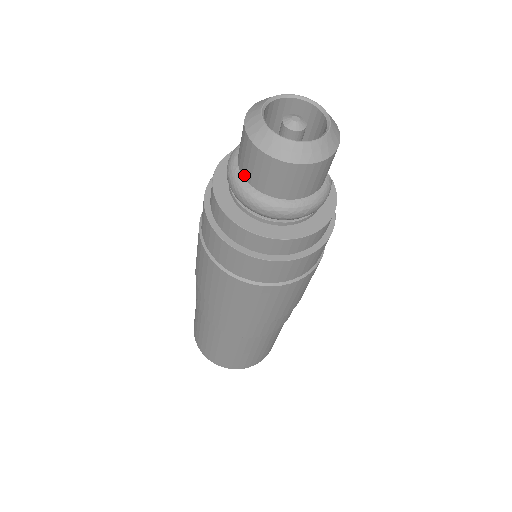
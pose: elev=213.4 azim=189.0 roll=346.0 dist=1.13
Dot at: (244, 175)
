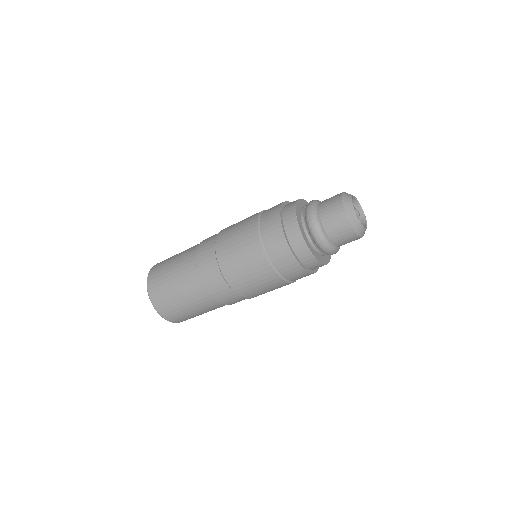
Dot at: (331, 238)
